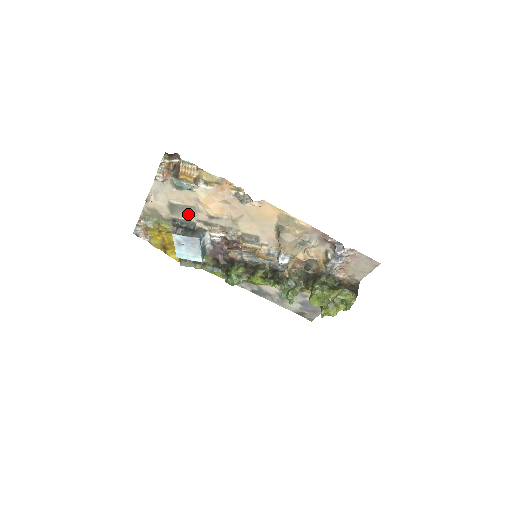
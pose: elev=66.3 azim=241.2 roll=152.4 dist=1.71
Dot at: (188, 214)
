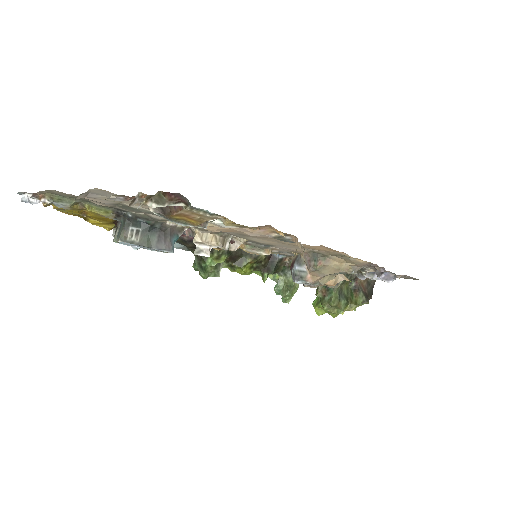
Dot at: (156, 215)
